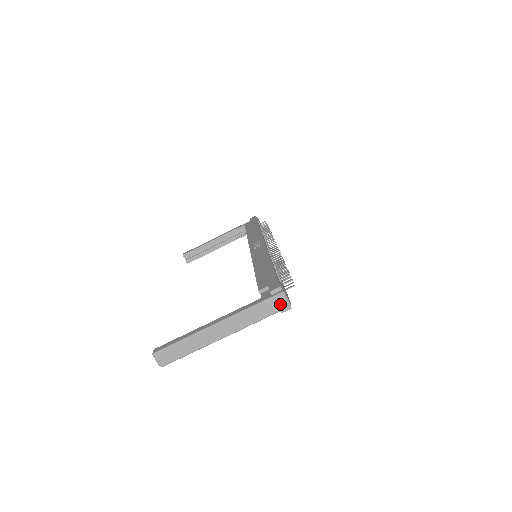
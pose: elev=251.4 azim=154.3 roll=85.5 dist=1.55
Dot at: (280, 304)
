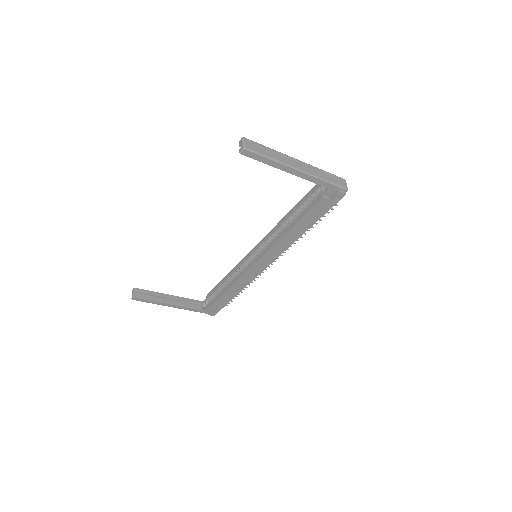
Dot at: (342, 183)
